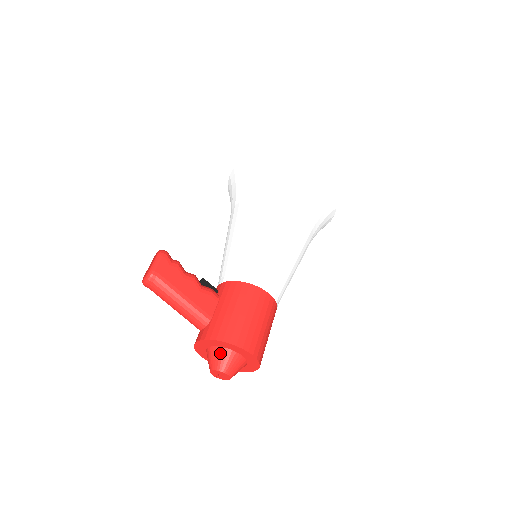
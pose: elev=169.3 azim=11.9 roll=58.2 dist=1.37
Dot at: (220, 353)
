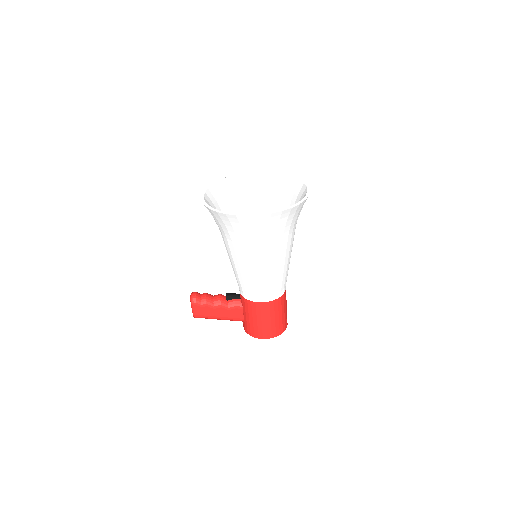
Dot at: occluded
